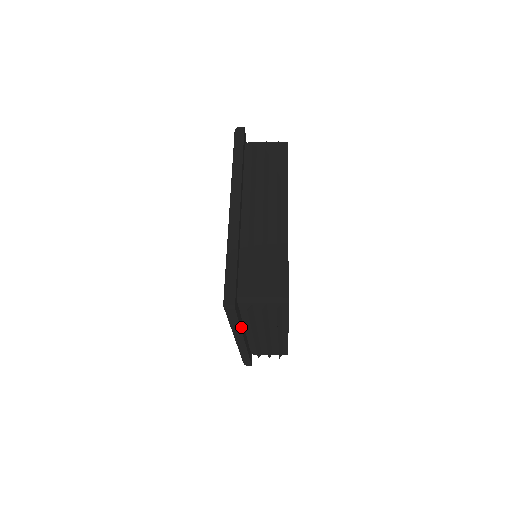
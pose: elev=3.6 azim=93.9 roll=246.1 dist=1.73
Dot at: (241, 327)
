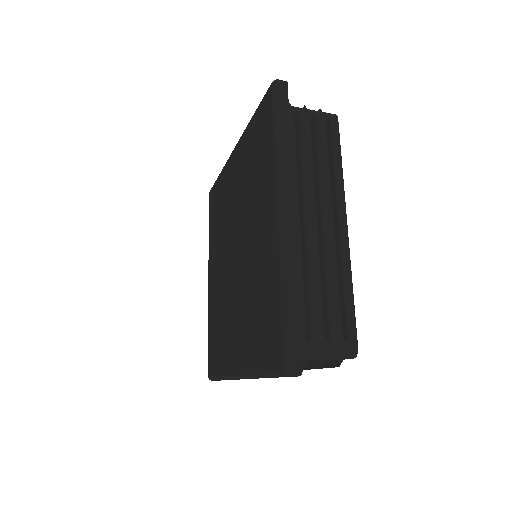
Dot at: occluded
